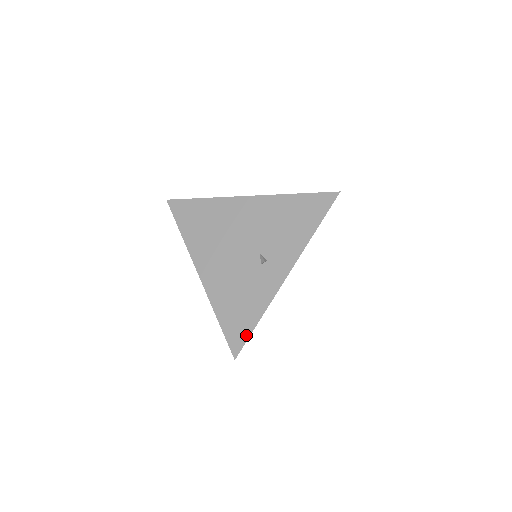
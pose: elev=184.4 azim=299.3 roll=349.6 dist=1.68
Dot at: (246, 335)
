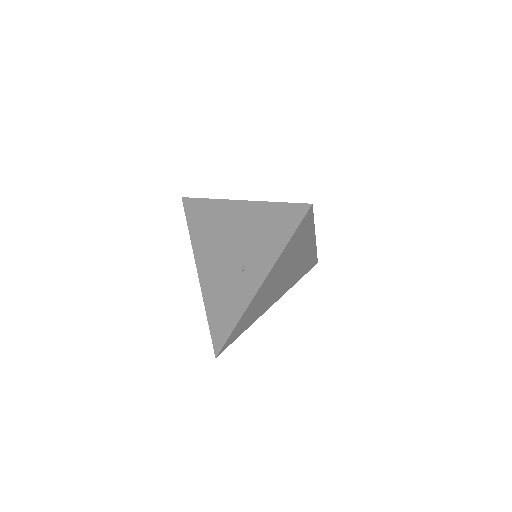
Dot at: (225, 337)
